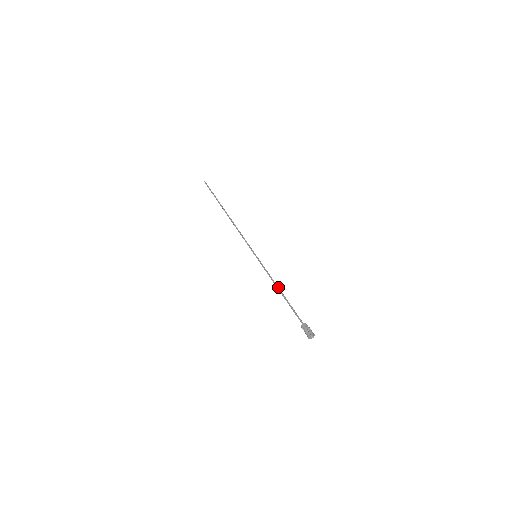
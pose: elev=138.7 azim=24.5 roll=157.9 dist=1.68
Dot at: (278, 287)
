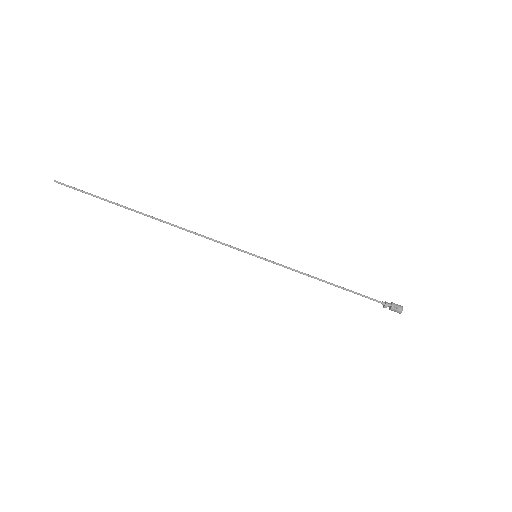
Dot at: (320, 280)
